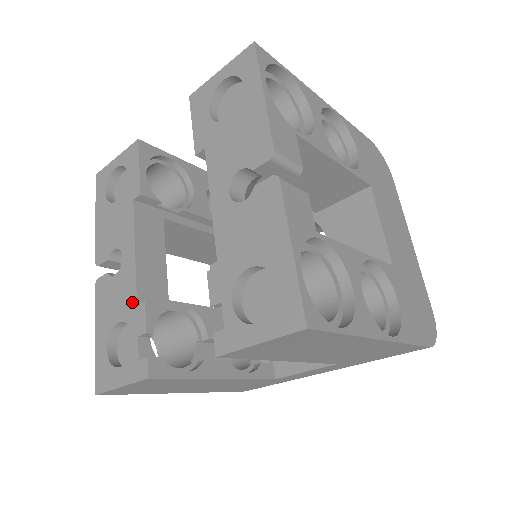
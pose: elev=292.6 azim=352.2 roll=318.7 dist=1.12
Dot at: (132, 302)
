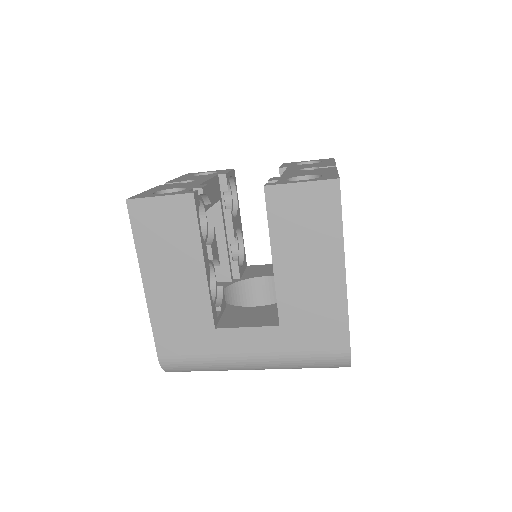
Dot at: (195, 185)
